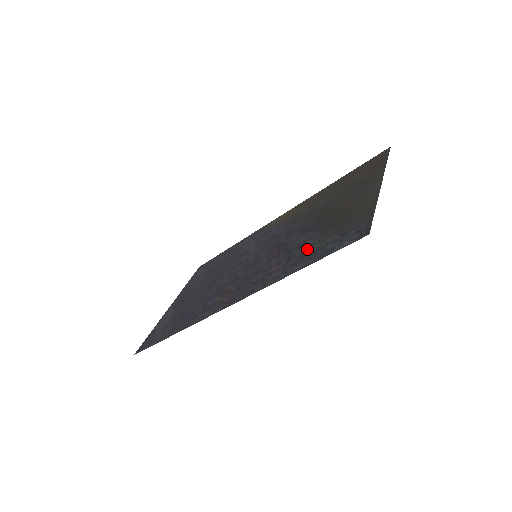
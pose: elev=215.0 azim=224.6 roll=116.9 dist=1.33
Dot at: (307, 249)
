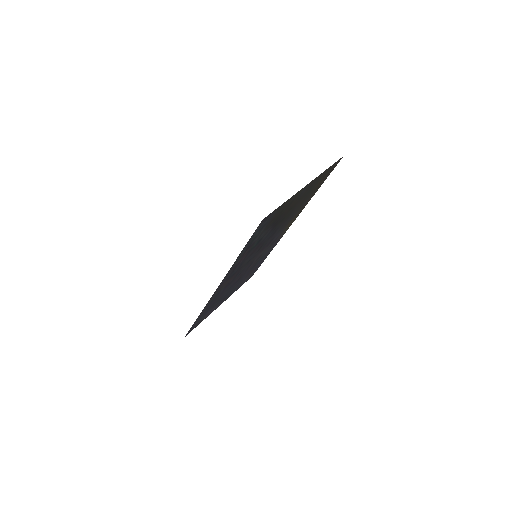
Dot at: (256, 240)
